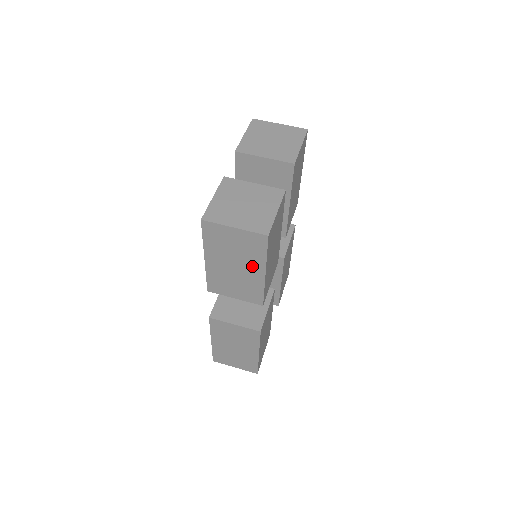
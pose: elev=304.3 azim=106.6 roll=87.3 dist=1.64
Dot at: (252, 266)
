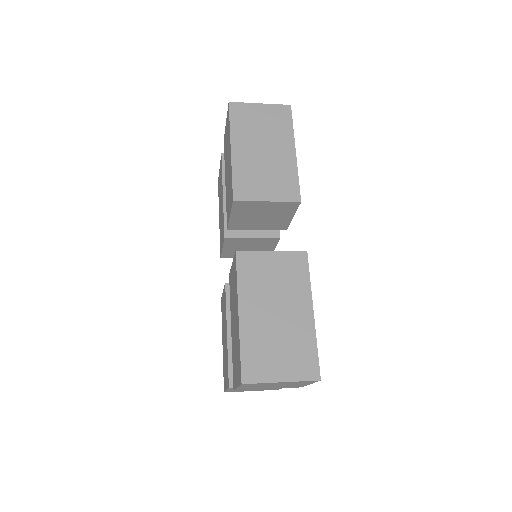
Dot at: (281, 145)
